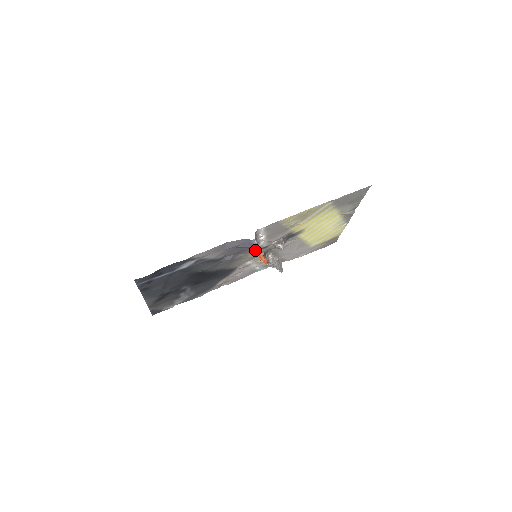
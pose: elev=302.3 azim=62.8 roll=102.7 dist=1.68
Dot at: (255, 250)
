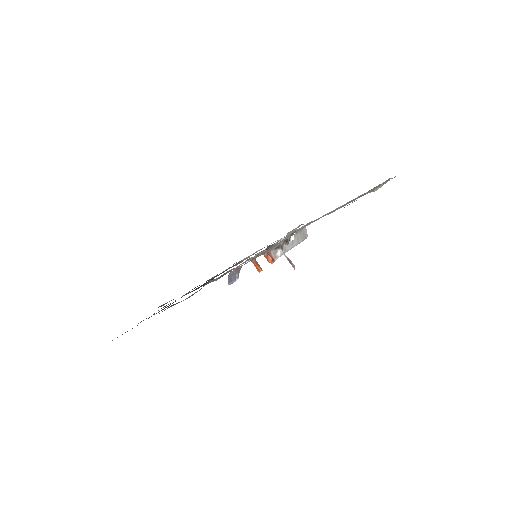
Dot at: (249, 259)
